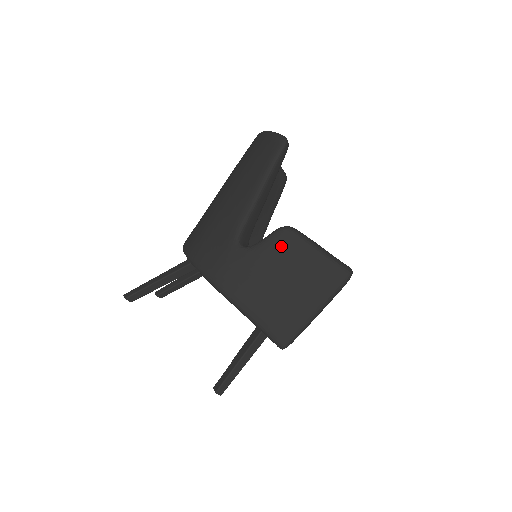
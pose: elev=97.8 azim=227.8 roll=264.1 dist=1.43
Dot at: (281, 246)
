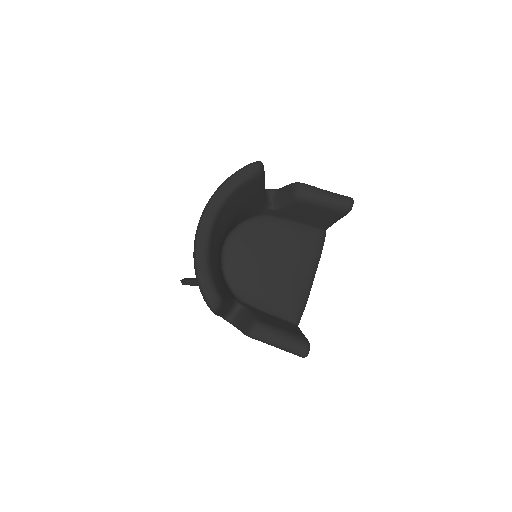
Dot at: occluded
